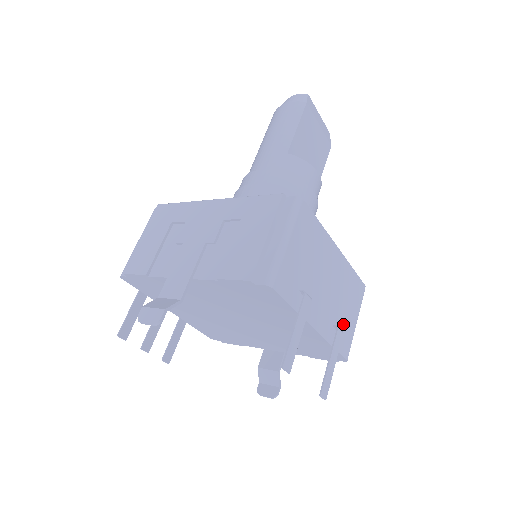
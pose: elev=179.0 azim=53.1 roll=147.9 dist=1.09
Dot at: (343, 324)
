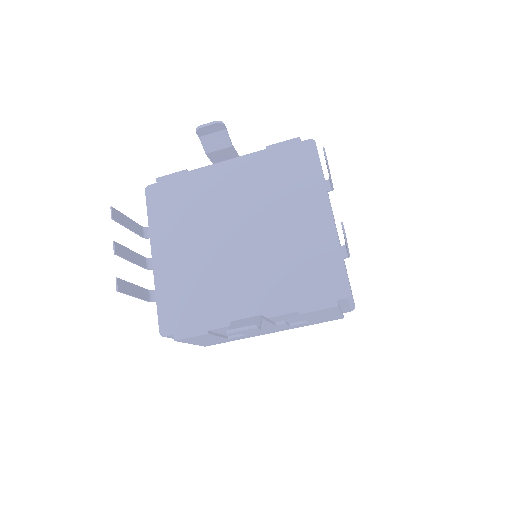
Dot at: occluded
